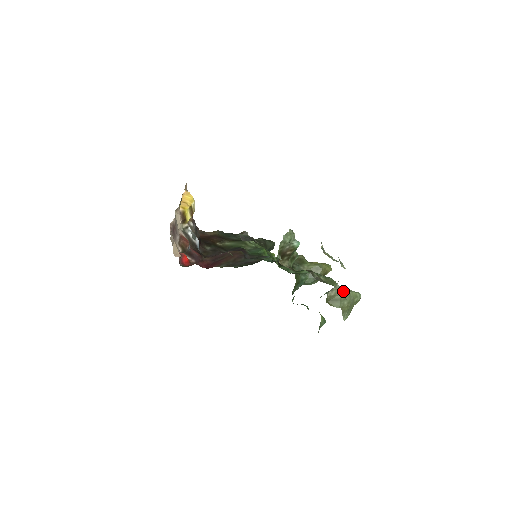
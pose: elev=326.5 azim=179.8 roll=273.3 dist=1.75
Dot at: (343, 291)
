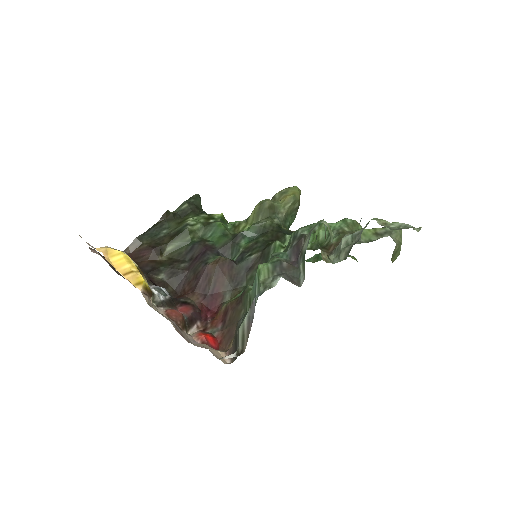
Dot at: (394, 237)
